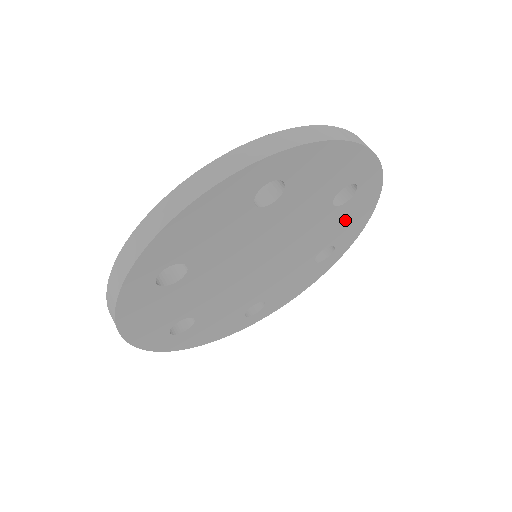
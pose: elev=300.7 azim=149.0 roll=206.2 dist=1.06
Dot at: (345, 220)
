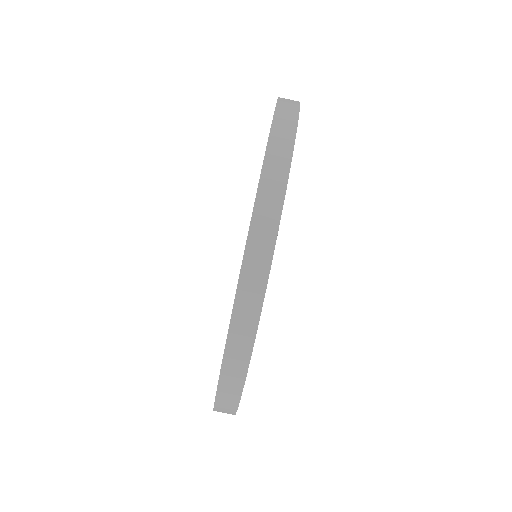
Dot at: occluded
